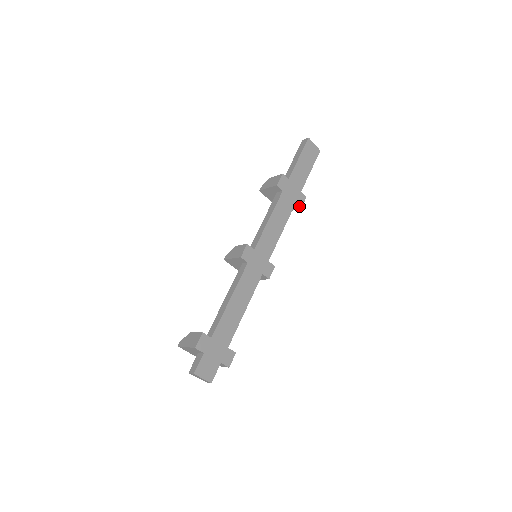
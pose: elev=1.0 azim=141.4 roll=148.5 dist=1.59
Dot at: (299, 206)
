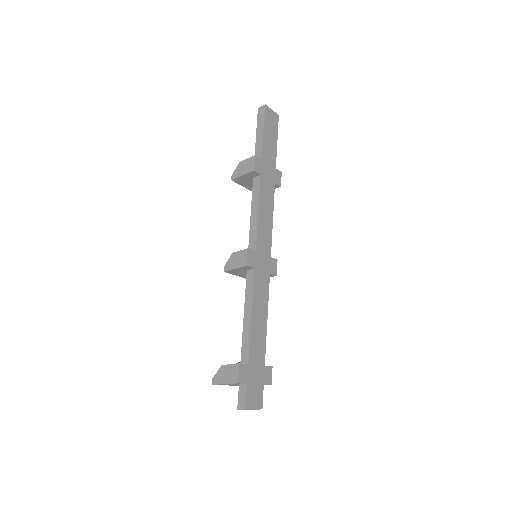
Dot at: (278, 185)
